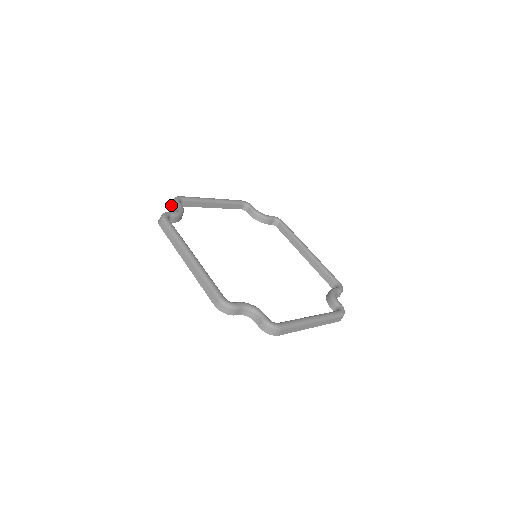
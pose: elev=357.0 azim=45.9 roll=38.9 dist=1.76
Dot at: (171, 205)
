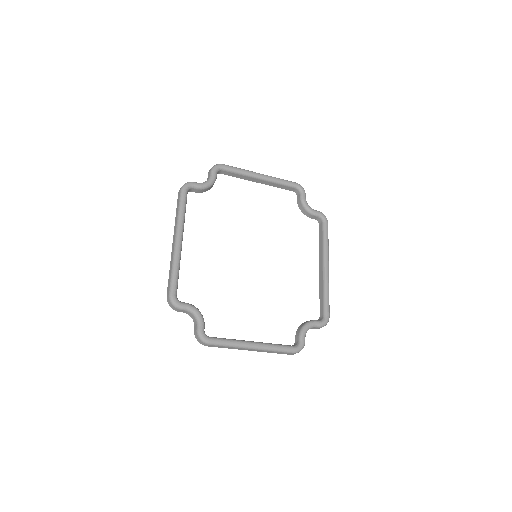
Dot at: (209, 171)
